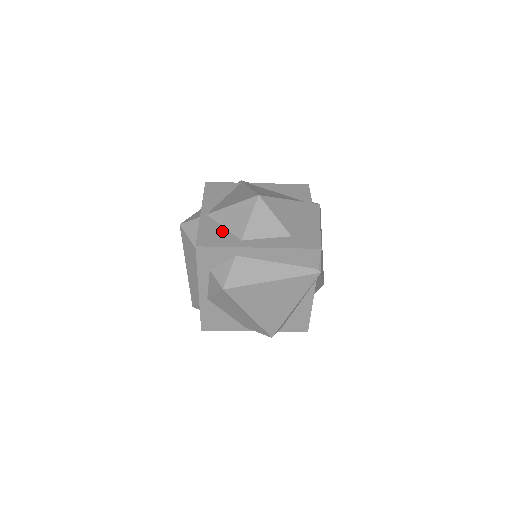
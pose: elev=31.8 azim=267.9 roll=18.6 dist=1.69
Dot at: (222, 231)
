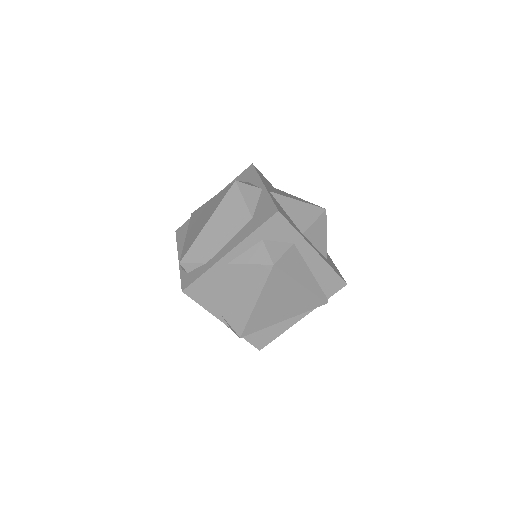
Dot at: (287, 215)
